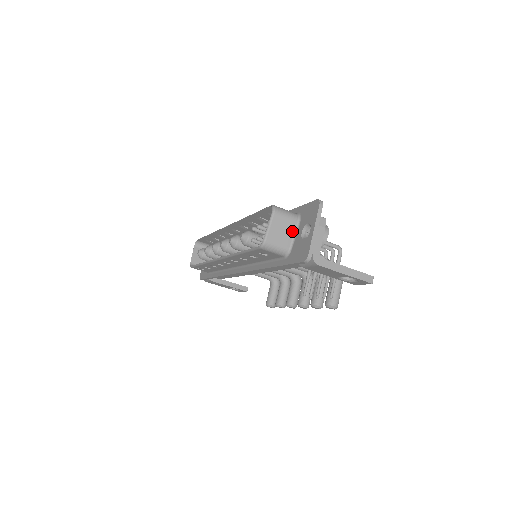
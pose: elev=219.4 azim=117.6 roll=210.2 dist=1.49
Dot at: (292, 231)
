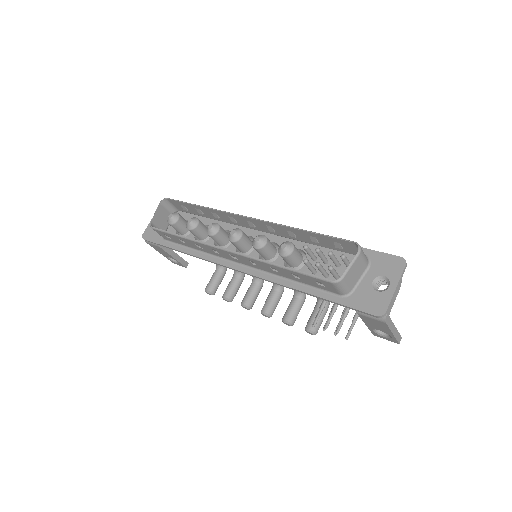
Dot at: (361, 274)
